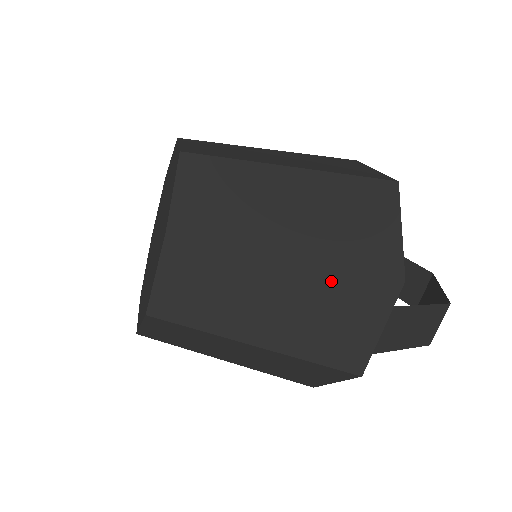
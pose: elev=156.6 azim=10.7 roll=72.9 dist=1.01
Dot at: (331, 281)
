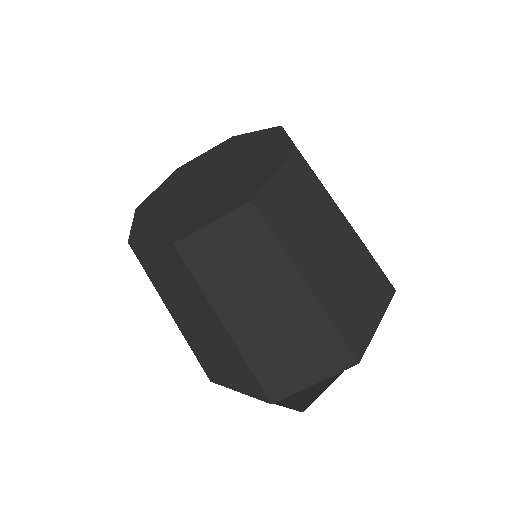
Dot at: (237, 359)
